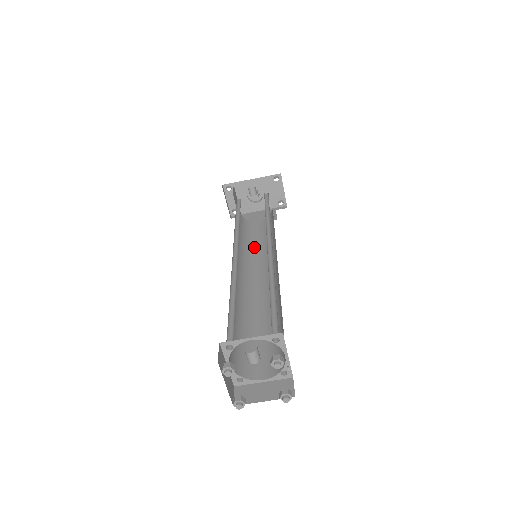
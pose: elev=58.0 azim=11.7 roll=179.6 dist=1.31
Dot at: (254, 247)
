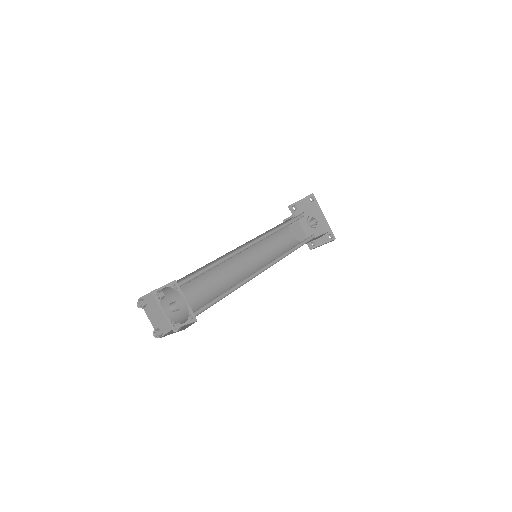
Dot at: (266, 243)
